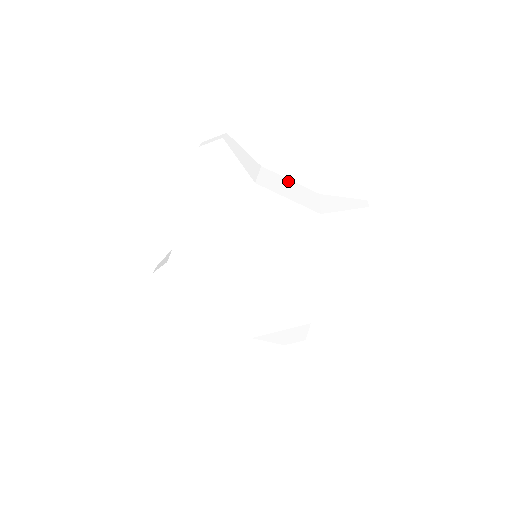
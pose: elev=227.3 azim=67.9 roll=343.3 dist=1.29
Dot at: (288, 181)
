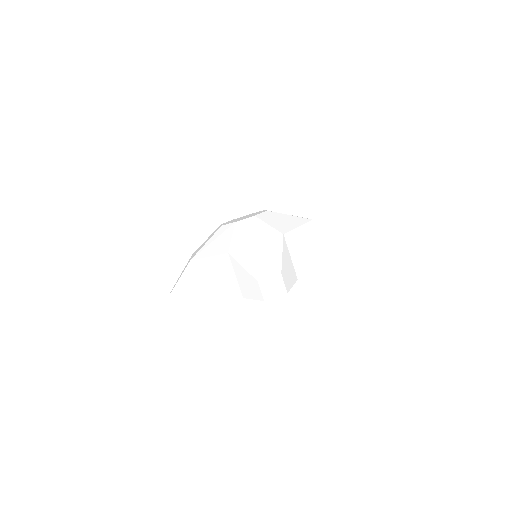
Dot at: occluded
